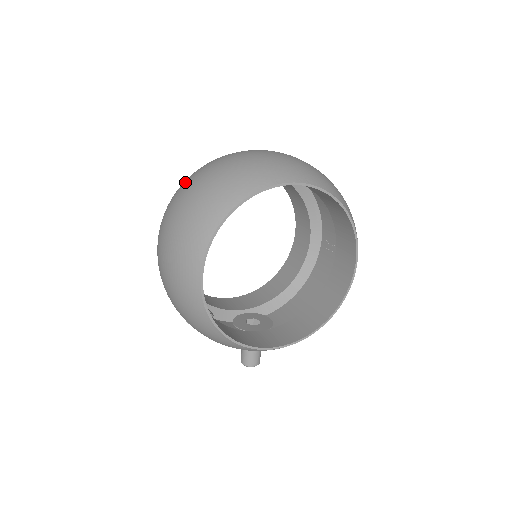
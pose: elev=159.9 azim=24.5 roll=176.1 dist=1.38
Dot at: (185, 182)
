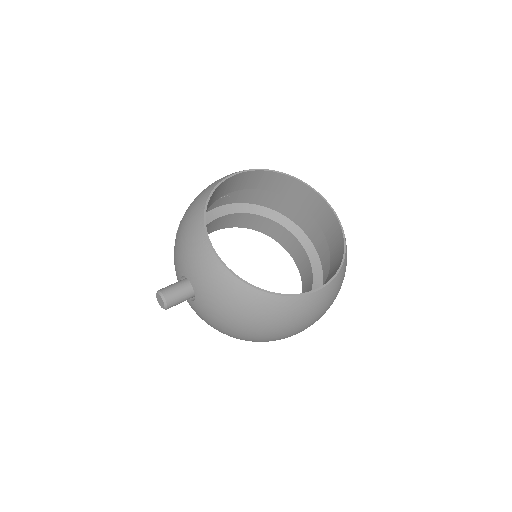
Dot at: occluded
